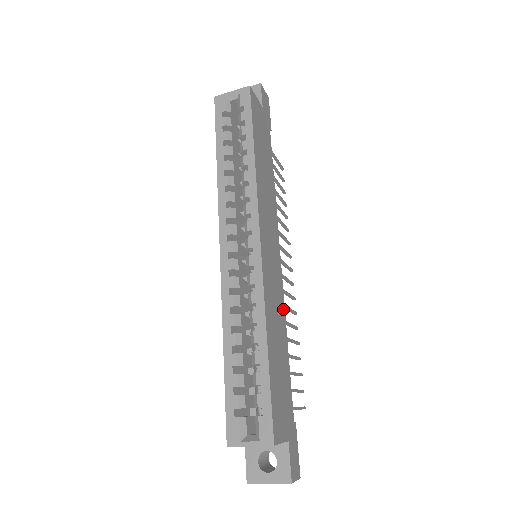
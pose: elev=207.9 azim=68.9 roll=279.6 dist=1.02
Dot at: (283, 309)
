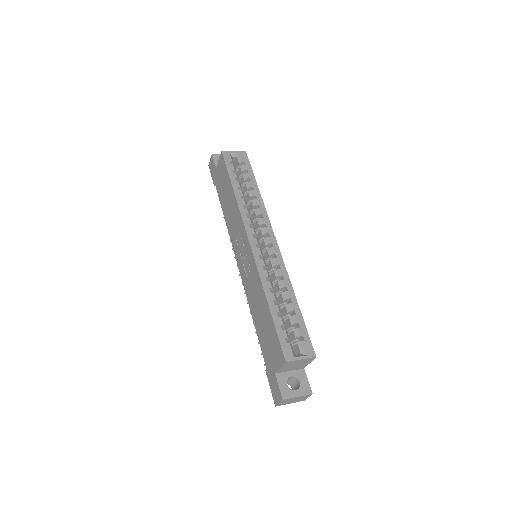
Dot at: occluded
